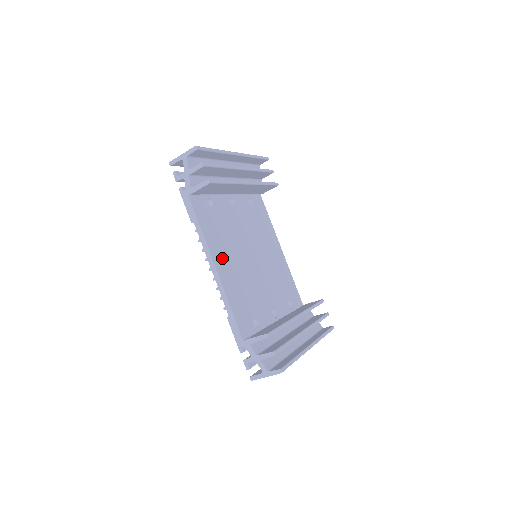
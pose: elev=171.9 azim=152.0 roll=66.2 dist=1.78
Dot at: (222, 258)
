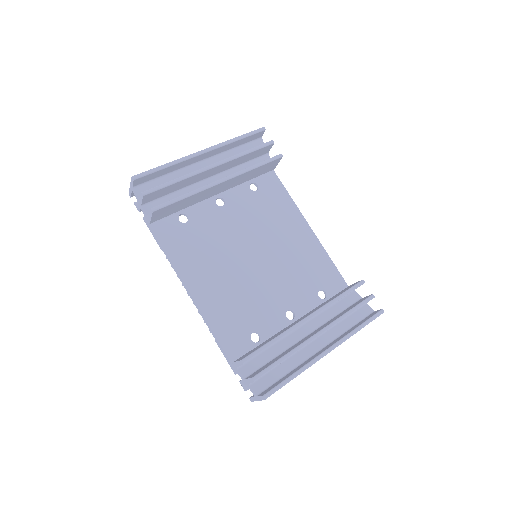
Dot at: (201, 278)
